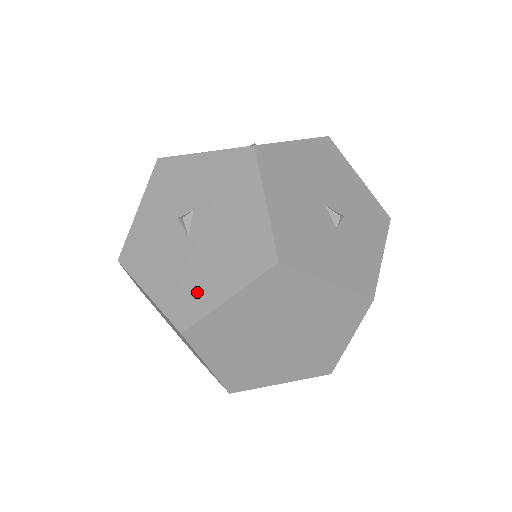
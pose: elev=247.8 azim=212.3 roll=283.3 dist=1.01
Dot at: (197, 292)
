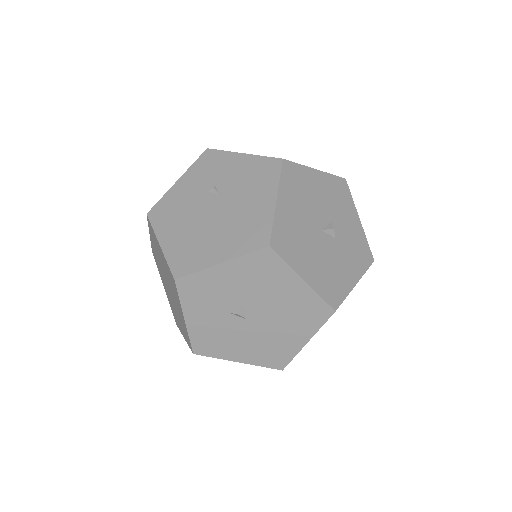
Dot at: (280, 347)
